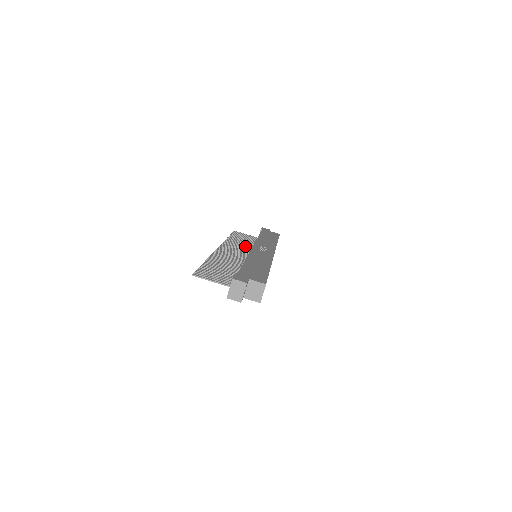
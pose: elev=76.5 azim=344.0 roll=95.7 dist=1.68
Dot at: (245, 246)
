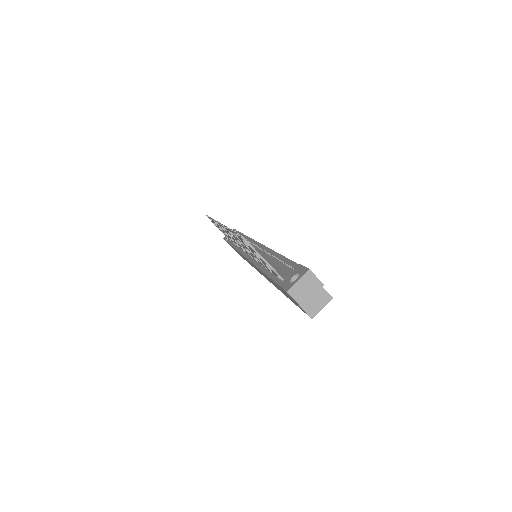
Dot at: occluded
